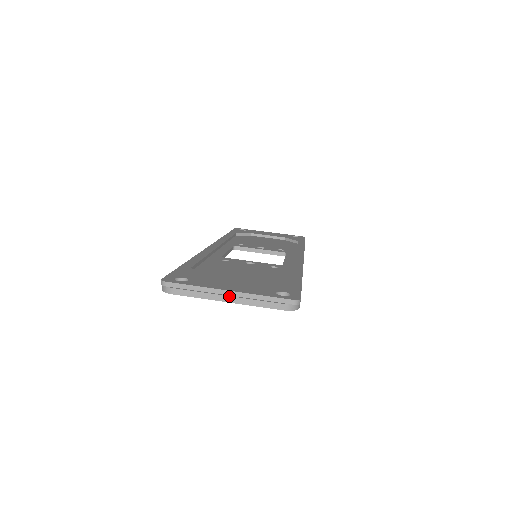
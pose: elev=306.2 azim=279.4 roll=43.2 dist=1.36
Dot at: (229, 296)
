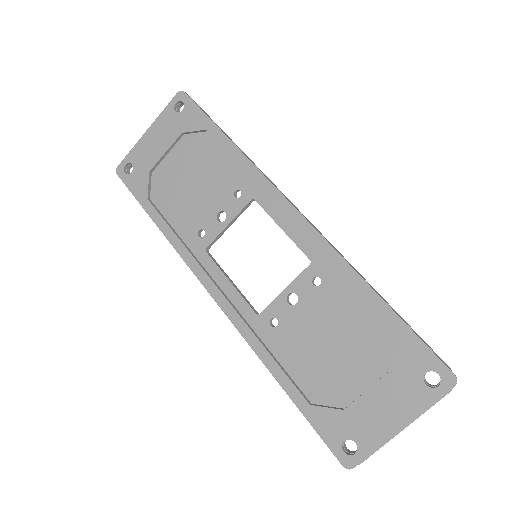
Dot at: occluded
